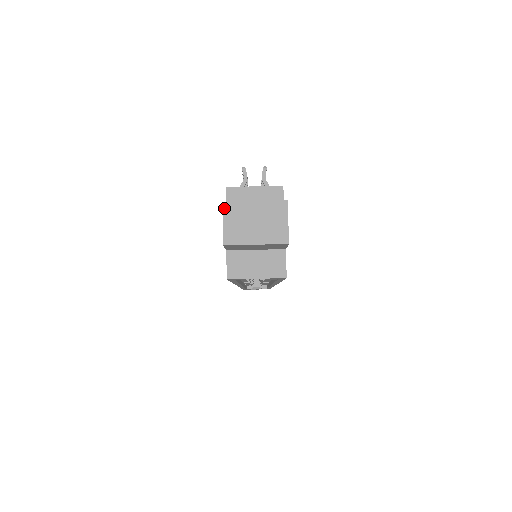
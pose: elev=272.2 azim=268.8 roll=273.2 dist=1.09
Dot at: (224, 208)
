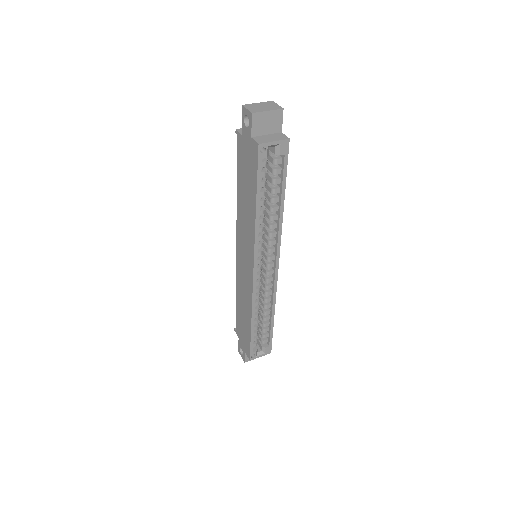
Dot at: (244, 106)
